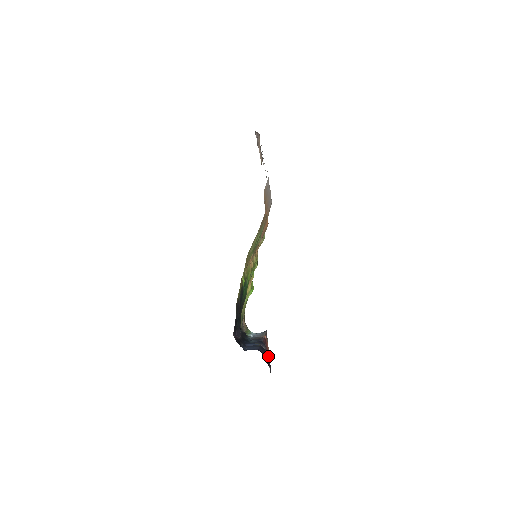
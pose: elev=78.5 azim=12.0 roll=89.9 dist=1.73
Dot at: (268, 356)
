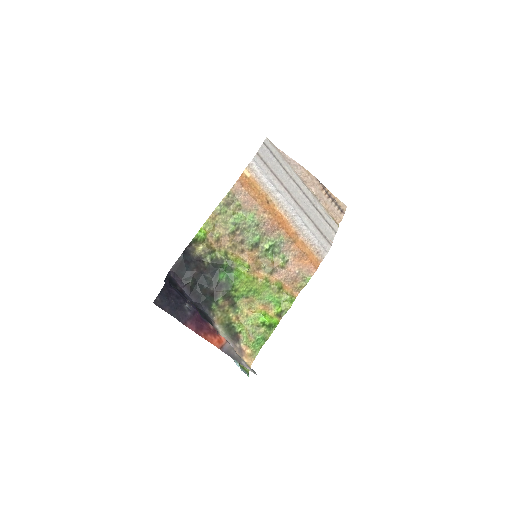
Dot at: (193, 327)
